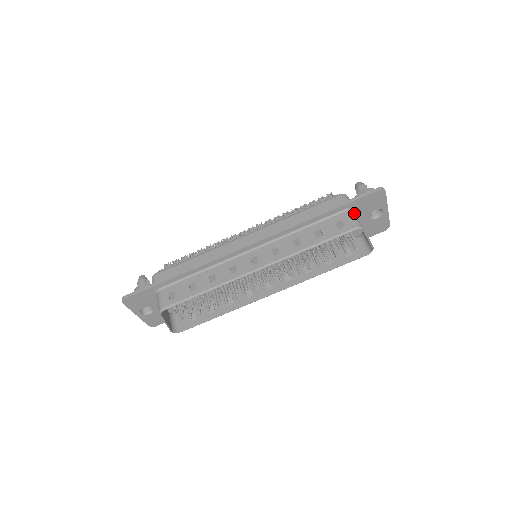
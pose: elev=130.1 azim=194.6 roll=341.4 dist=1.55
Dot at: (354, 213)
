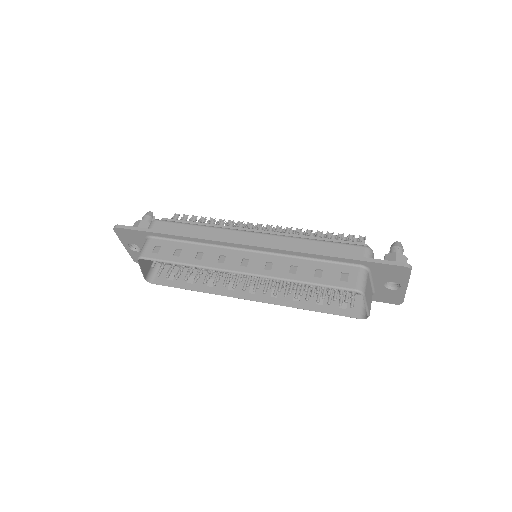
Dot at: (367, 273)
